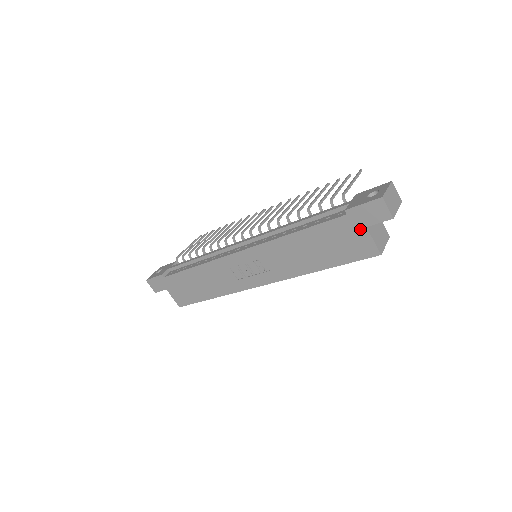
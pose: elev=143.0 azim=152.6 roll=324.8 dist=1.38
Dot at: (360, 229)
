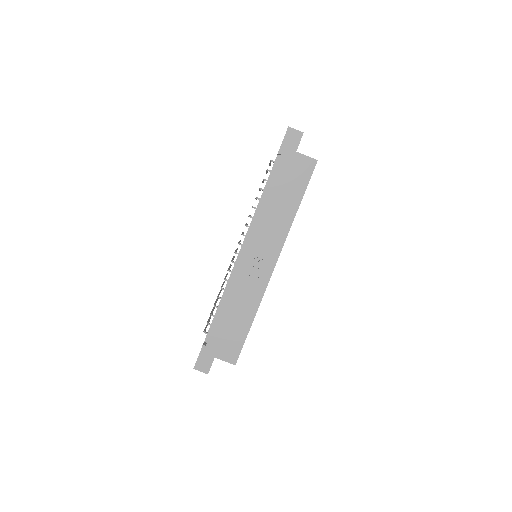
Dot at: (294, 156)
